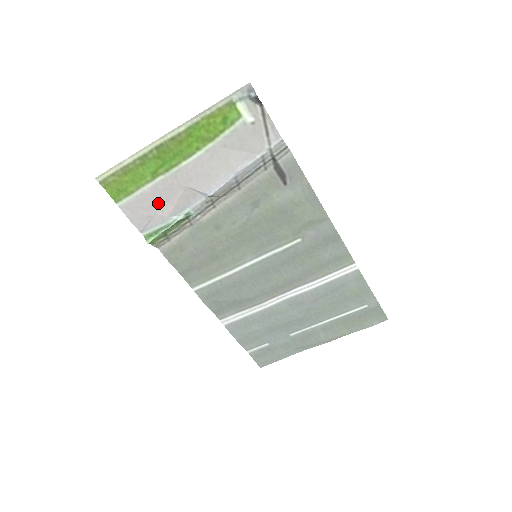
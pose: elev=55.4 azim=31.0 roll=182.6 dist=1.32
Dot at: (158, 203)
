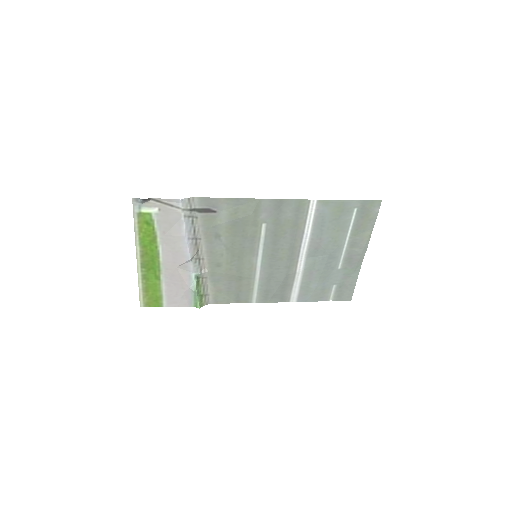
Dot at: (177, 287)
